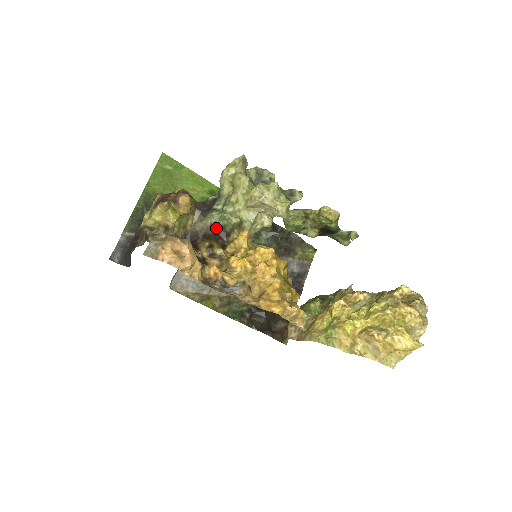
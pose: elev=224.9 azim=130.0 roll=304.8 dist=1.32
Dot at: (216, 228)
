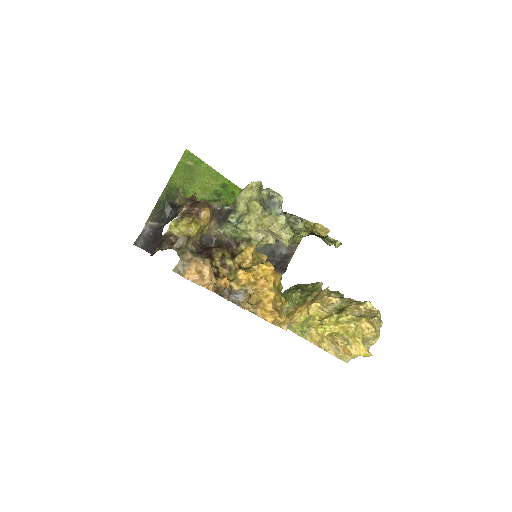
Dot at: (228, 237)
